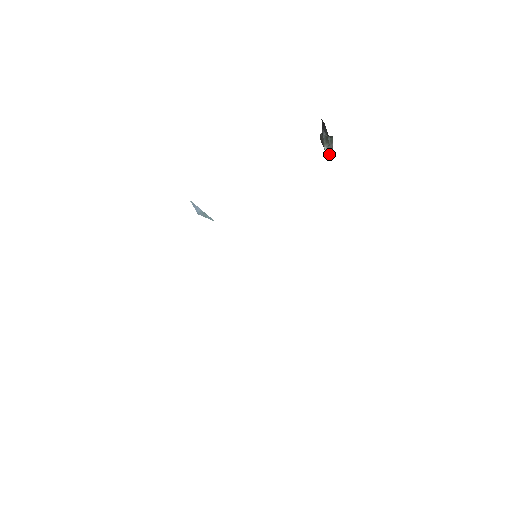
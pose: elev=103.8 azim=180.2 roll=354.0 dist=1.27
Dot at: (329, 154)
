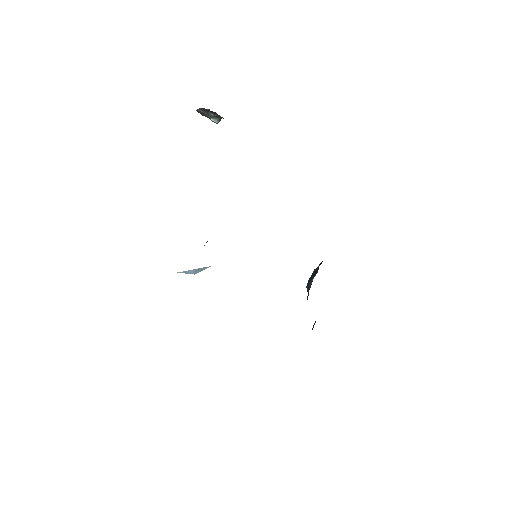
Dot at: occluded
